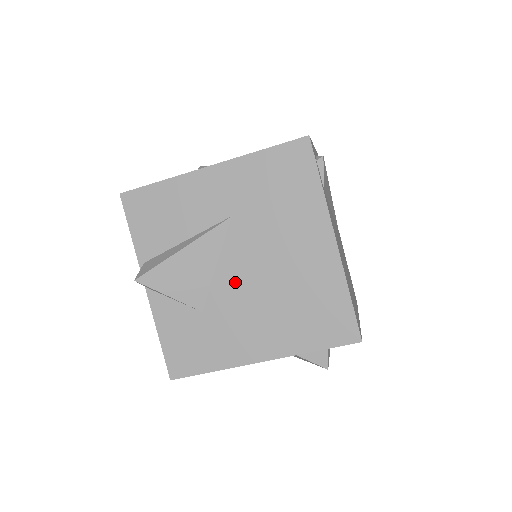
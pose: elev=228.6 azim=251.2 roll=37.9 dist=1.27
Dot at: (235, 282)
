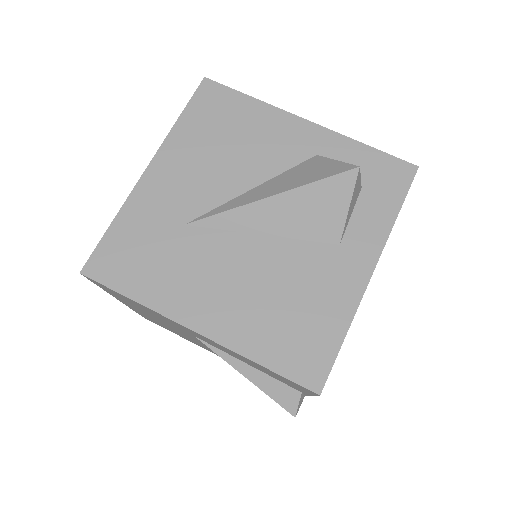
Dot at: occluded
